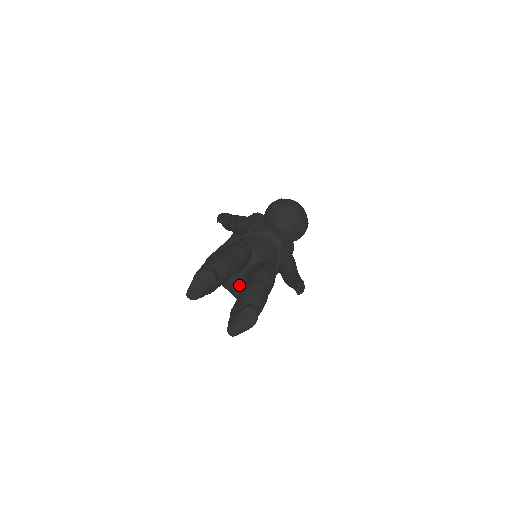
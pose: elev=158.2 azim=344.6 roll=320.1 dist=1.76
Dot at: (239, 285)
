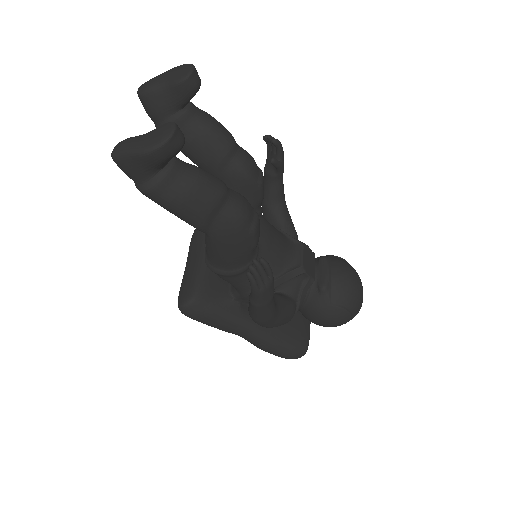
Dot at: (202, 269)
